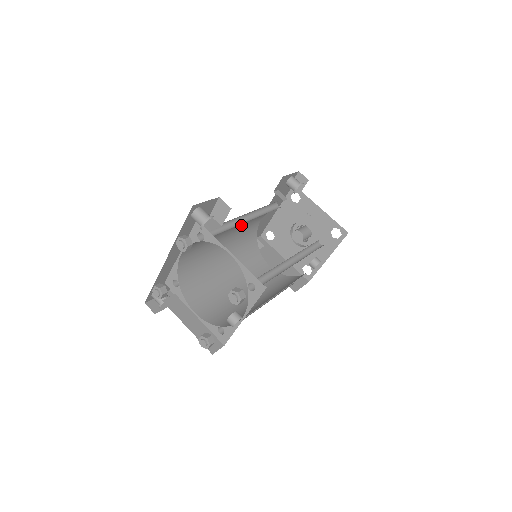
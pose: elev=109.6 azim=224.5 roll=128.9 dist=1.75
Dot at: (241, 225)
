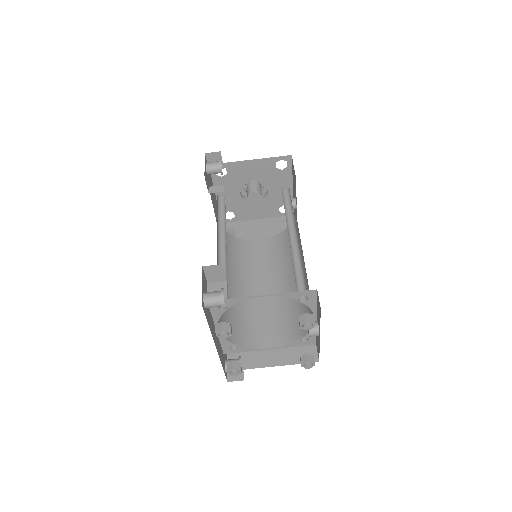
Dot at: occluded
